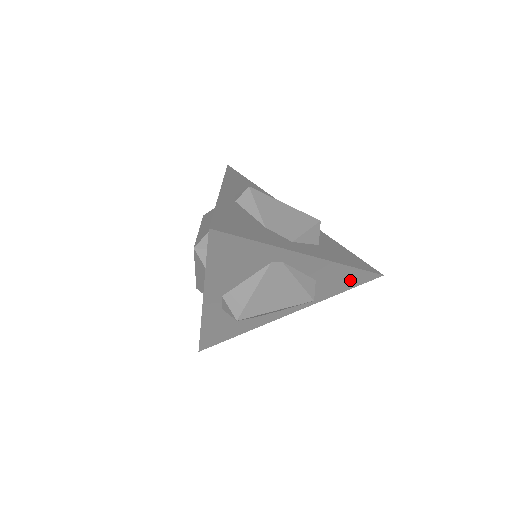
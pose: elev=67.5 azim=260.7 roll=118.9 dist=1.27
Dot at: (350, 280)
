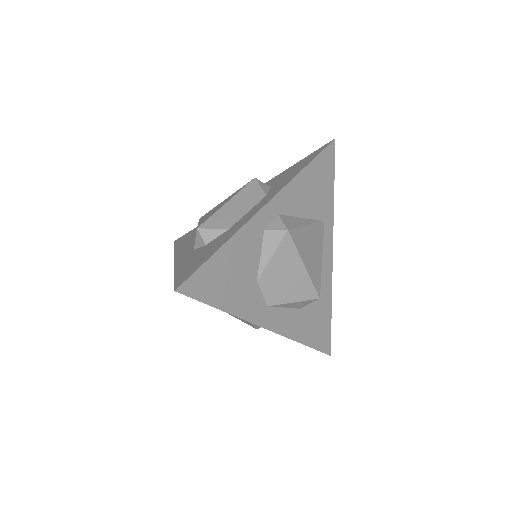
Dot at: occluded
